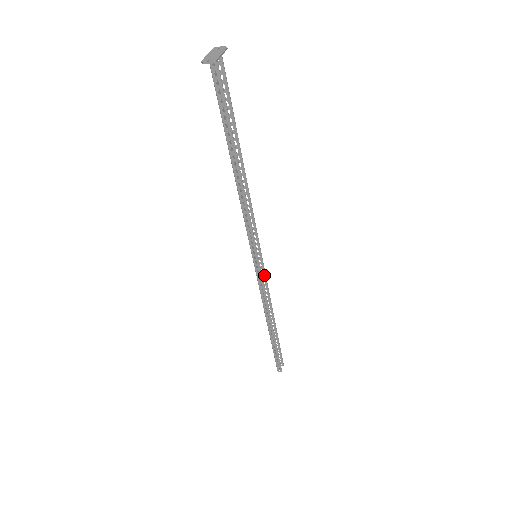
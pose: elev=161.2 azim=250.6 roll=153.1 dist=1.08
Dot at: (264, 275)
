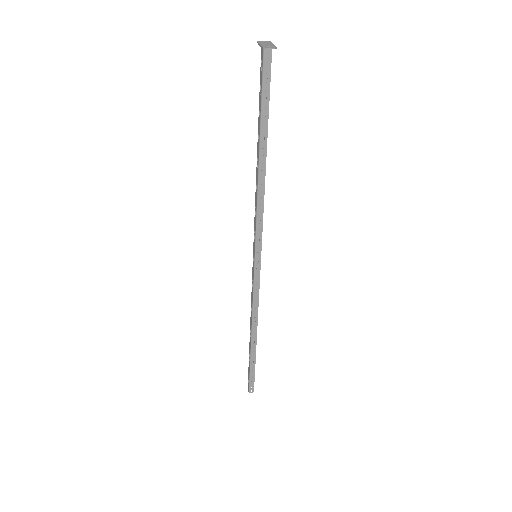
Dot at: (256, 278)
